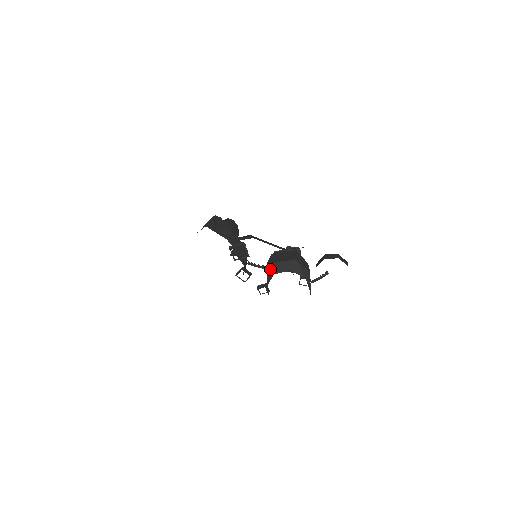
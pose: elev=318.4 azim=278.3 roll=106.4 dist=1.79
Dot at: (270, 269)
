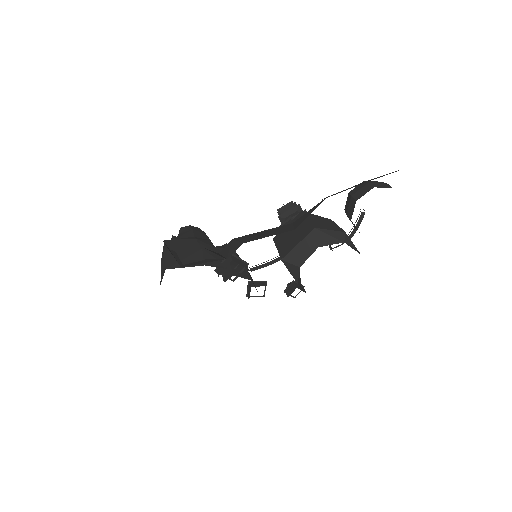
Dot at: (290, 263)
